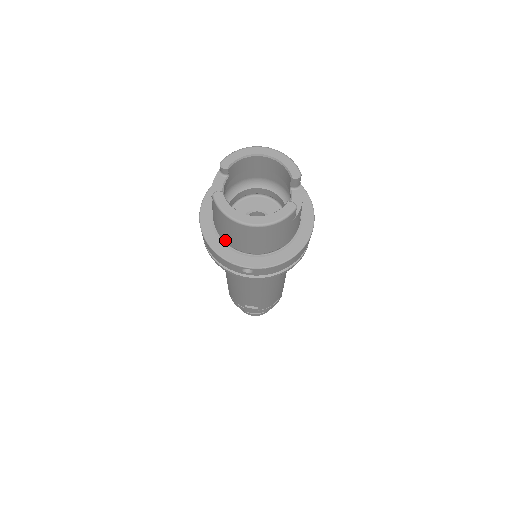
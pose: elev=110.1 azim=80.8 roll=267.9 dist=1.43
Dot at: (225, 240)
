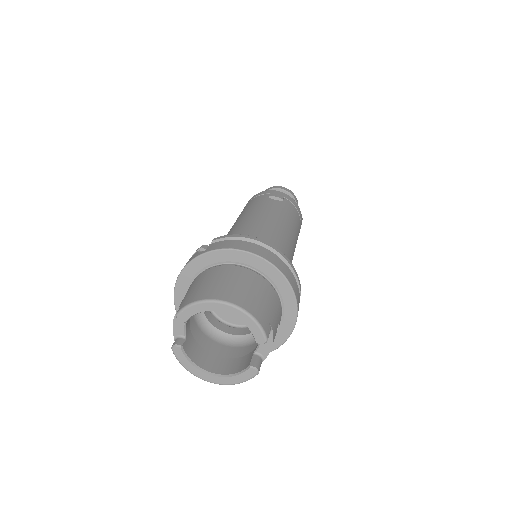
Dot at: occluded
